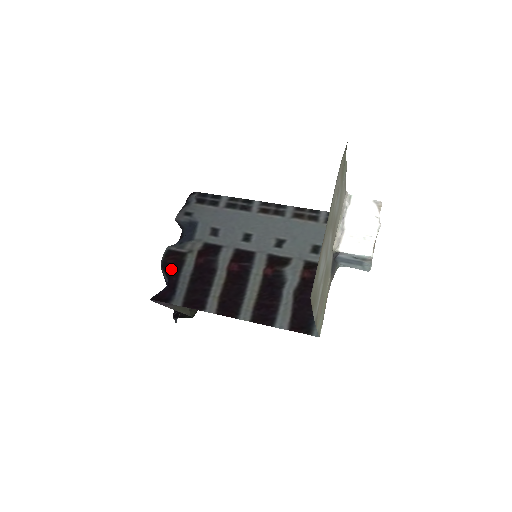
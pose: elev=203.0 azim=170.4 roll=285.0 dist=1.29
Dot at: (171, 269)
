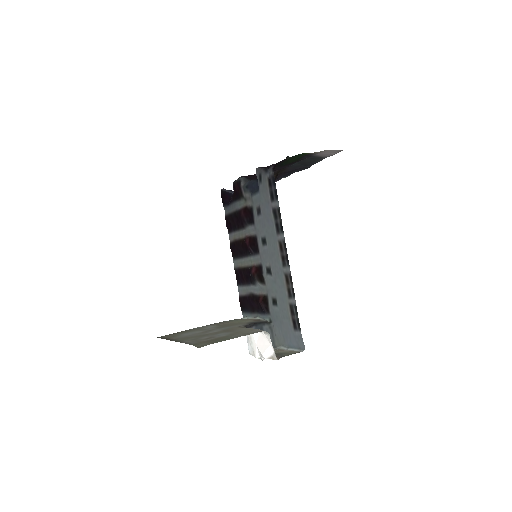
Dot at: (234, 192)
